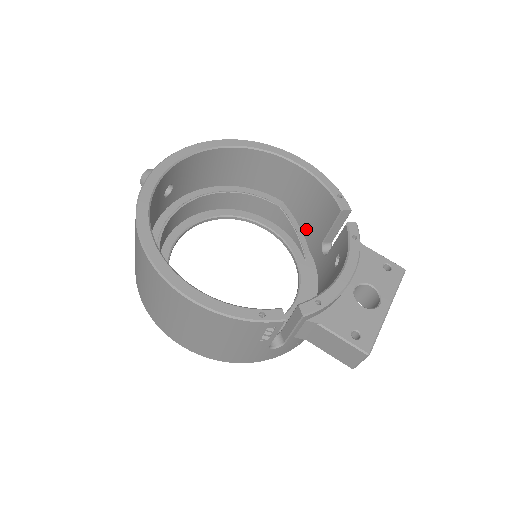
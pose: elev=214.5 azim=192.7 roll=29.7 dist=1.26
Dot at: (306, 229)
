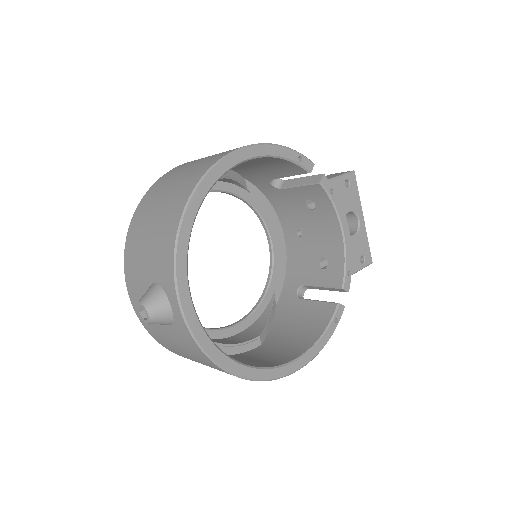
Dot at: (242, 171)
